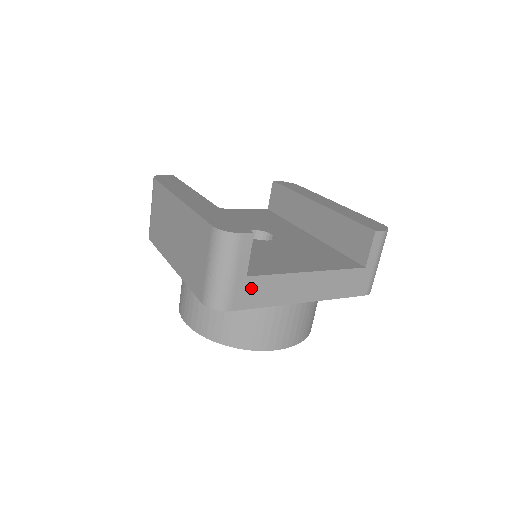
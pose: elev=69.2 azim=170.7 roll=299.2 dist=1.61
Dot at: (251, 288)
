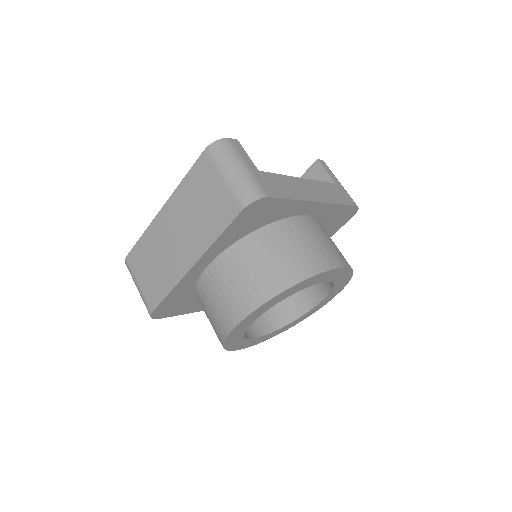
Dot at: (269, 181)
